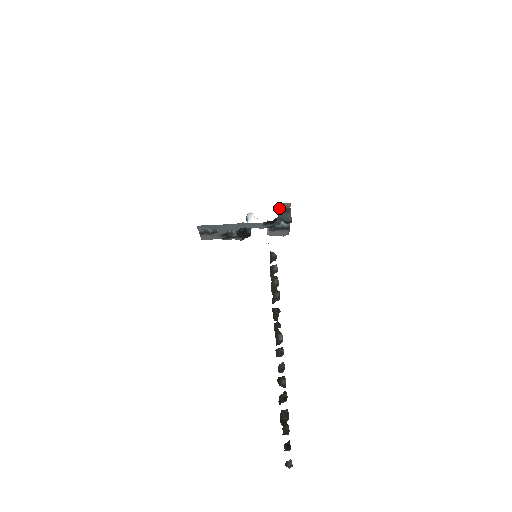
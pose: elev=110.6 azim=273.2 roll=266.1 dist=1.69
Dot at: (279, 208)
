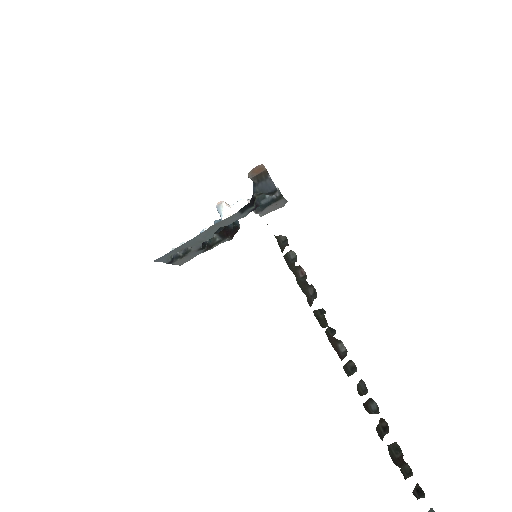
Dot at: occluded
